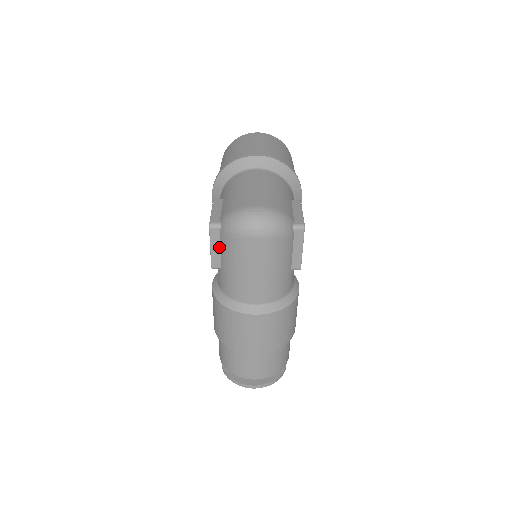
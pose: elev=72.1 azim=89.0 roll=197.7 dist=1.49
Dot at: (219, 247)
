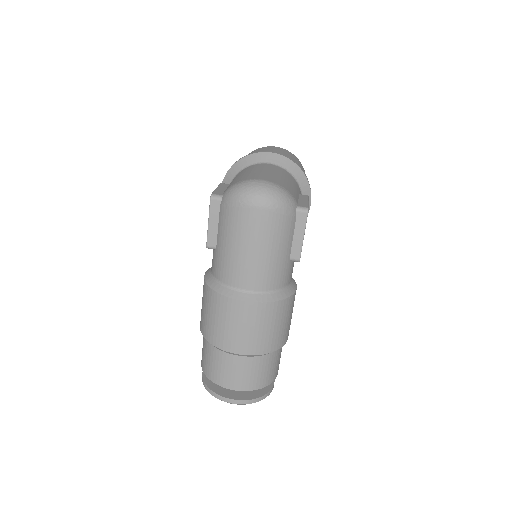
Dot at: (217, 222)
